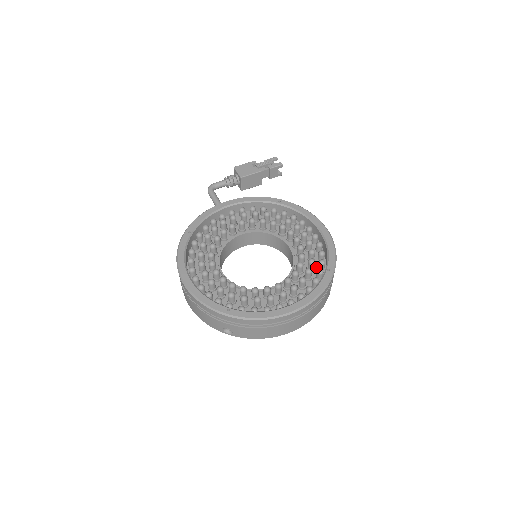
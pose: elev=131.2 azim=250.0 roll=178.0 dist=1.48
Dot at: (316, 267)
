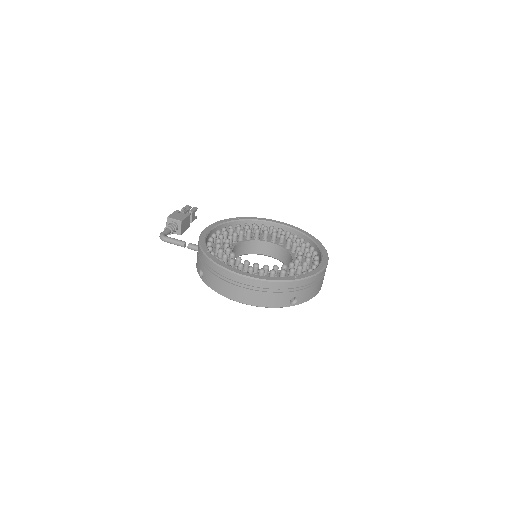
Dot at: occluded
